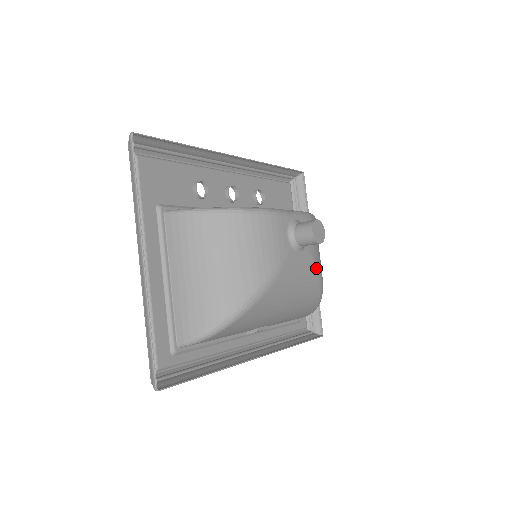
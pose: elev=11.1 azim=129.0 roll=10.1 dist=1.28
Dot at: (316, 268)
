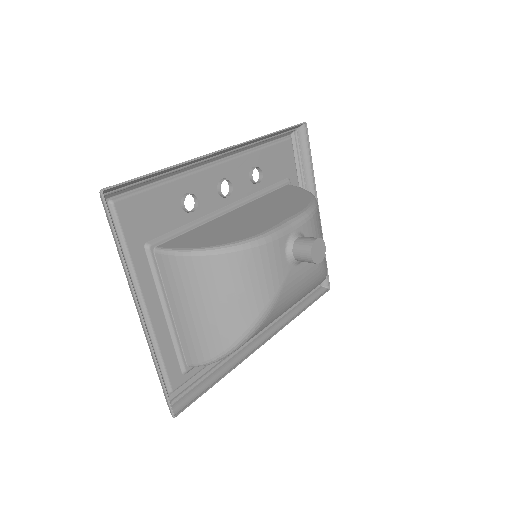
Dot at: (318, 266)
